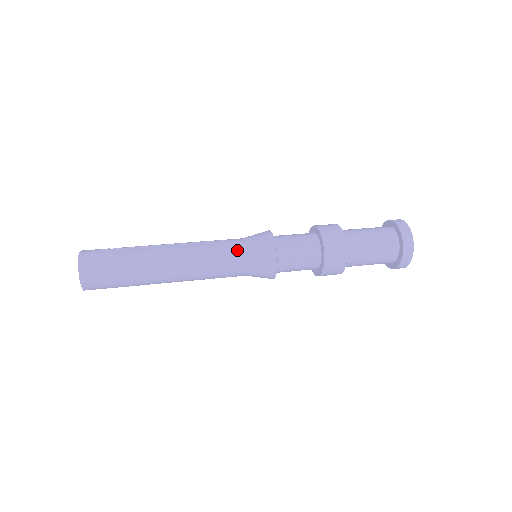
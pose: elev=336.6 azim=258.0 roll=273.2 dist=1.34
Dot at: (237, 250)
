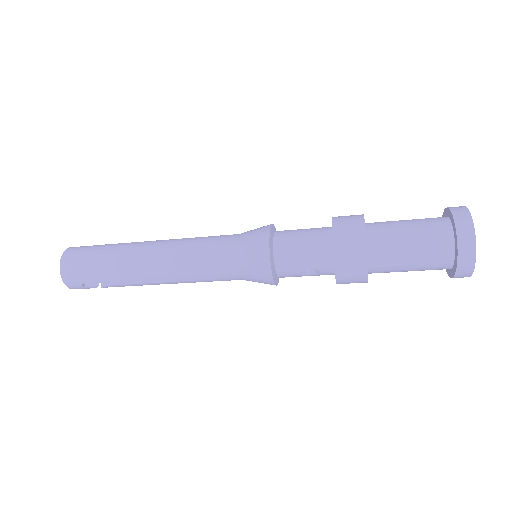
Dot at: (228, 235)
